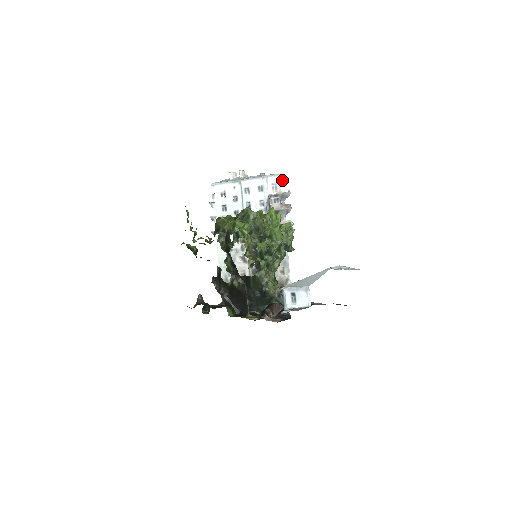
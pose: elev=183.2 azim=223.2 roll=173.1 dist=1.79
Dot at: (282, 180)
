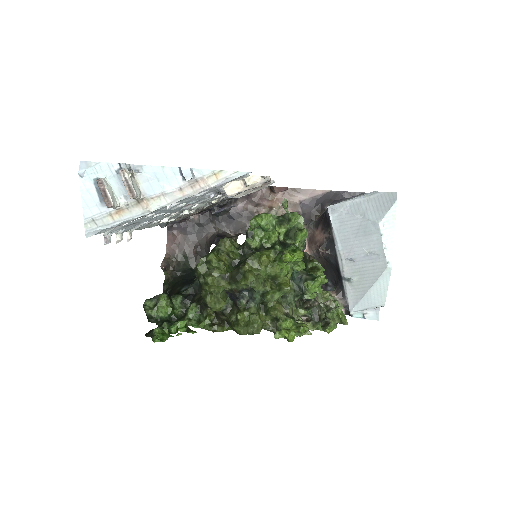
Dot at: occluded
